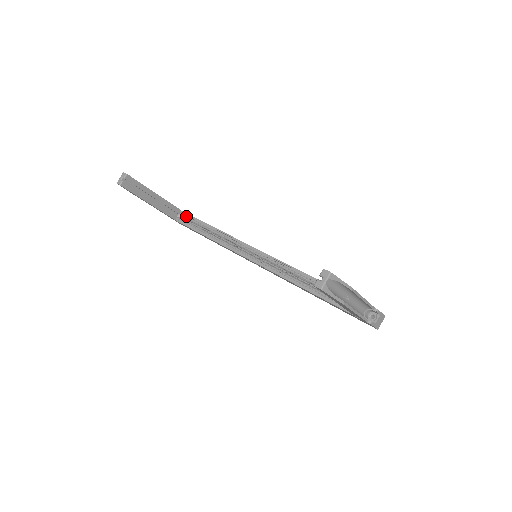
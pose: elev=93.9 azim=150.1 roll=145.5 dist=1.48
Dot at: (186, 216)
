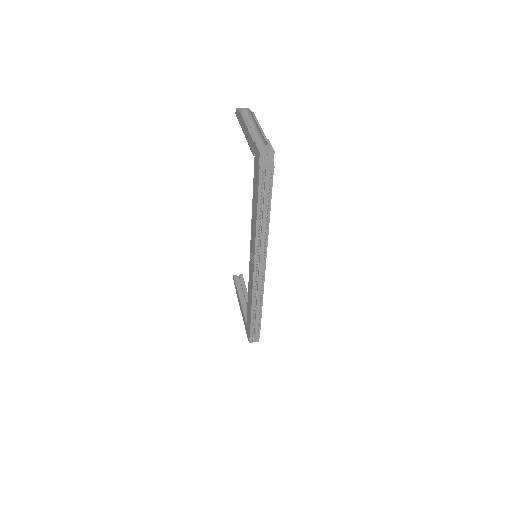
Dot at: occluded
